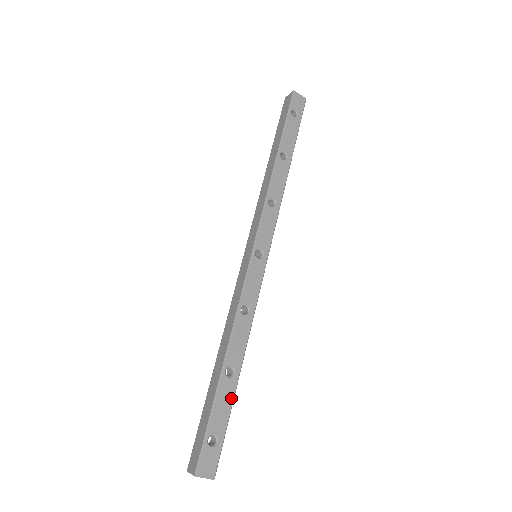
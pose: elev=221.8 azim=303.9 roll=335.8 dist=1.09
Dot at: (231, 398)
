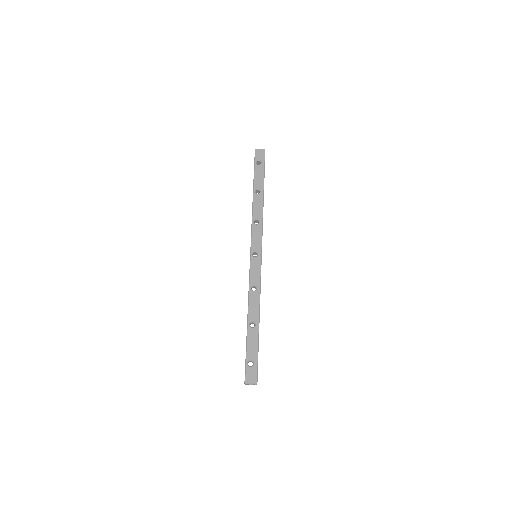
Dot at: (257, 339)
